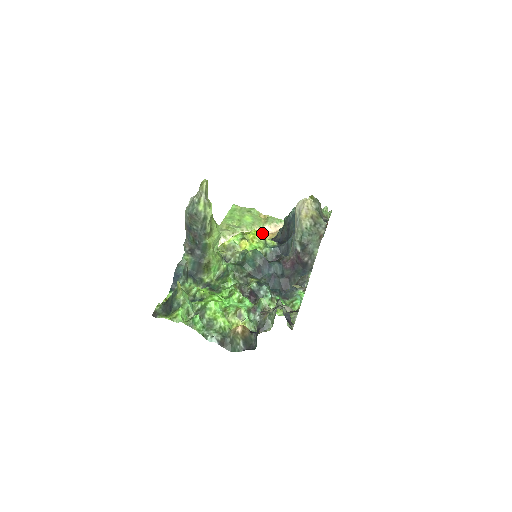
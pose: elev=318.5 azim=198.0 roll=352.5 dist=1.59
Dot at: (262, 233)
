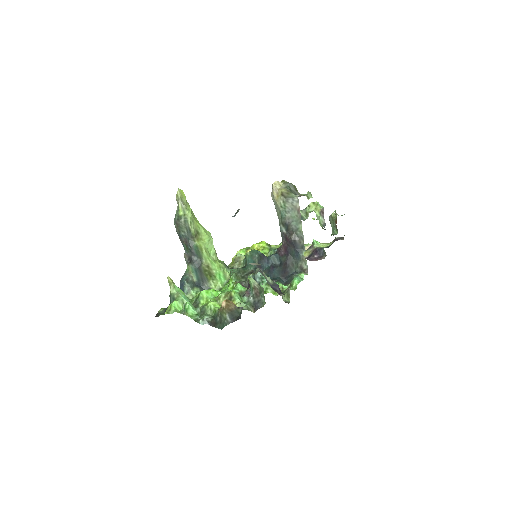
Dot at: occluded
